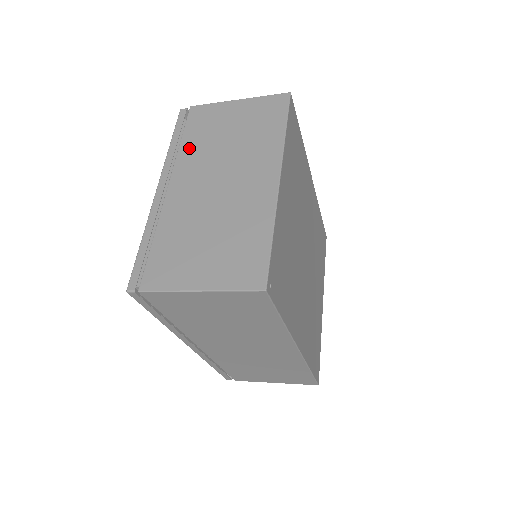
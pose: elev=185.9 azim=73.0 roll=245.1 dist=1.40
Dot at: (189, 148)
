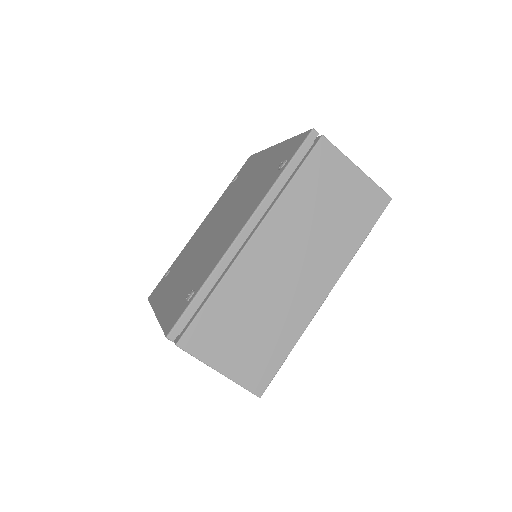
Dot at: occluded
